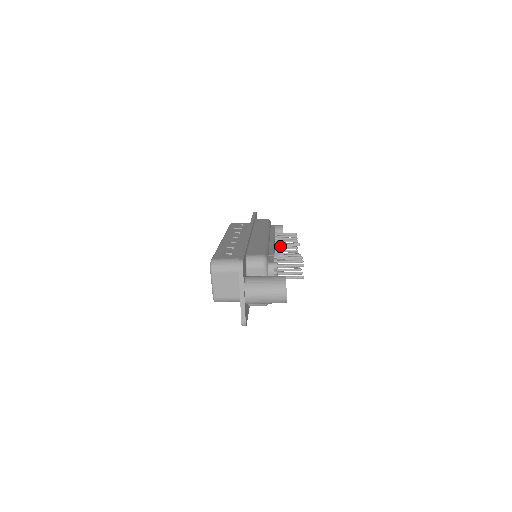
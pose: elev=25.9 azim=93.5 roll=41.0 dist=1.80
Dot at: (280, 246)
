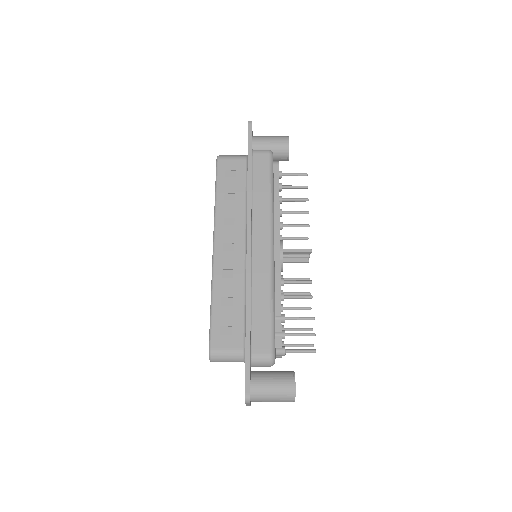
Dot at: (287, 253)
